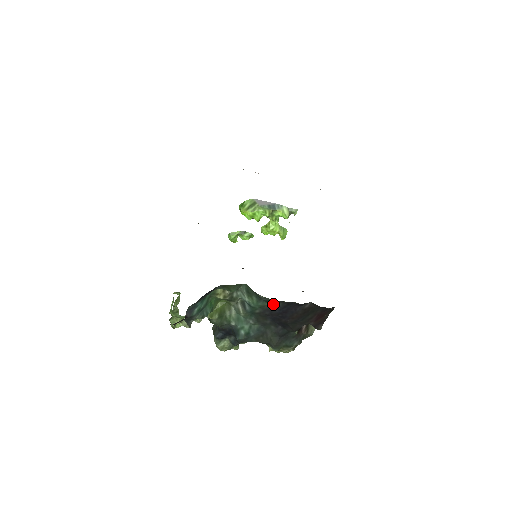
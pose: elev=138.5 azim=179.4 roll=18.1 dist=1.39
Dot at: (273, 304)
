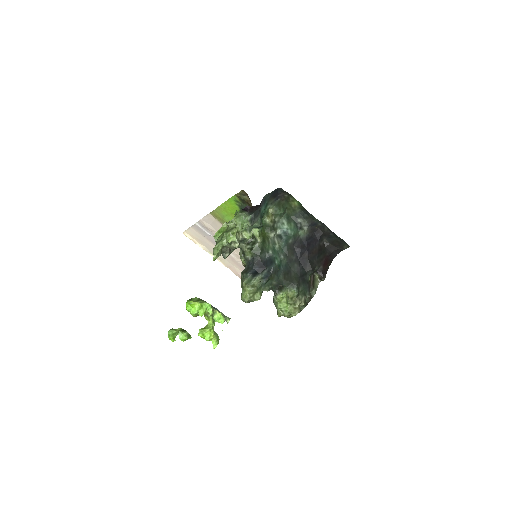
Dot at: (302, 234)
